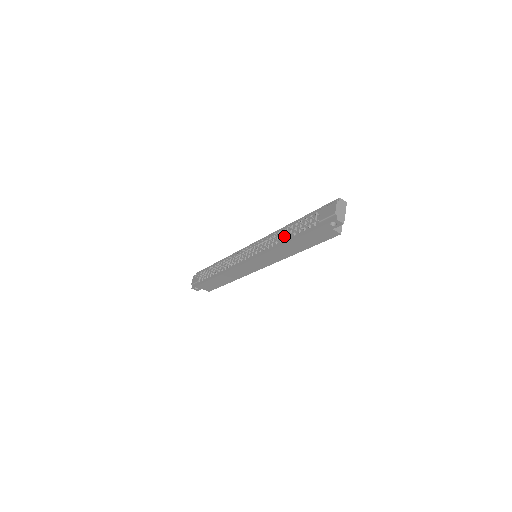
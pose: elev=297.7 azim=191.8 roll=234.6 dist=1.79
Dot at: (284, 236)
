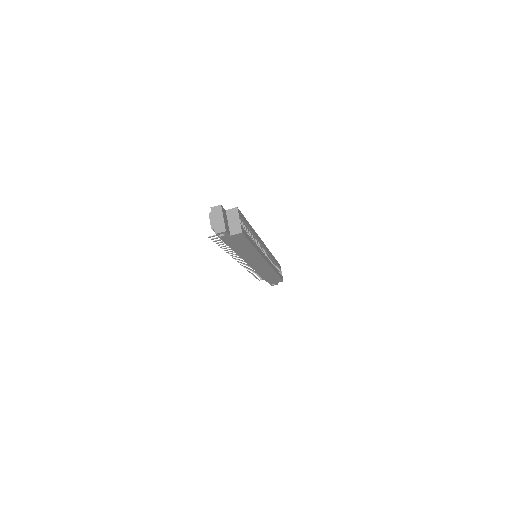
Dot at: occluded
